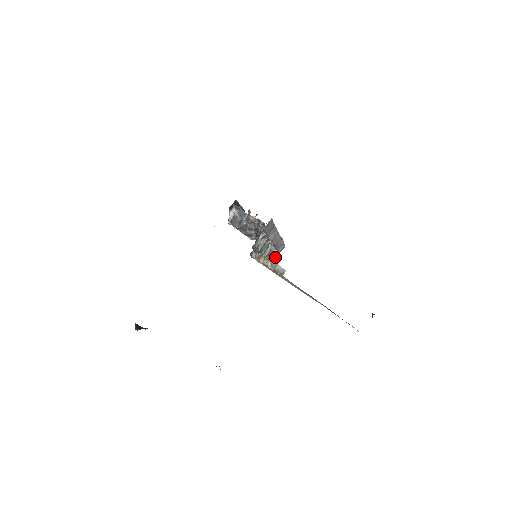
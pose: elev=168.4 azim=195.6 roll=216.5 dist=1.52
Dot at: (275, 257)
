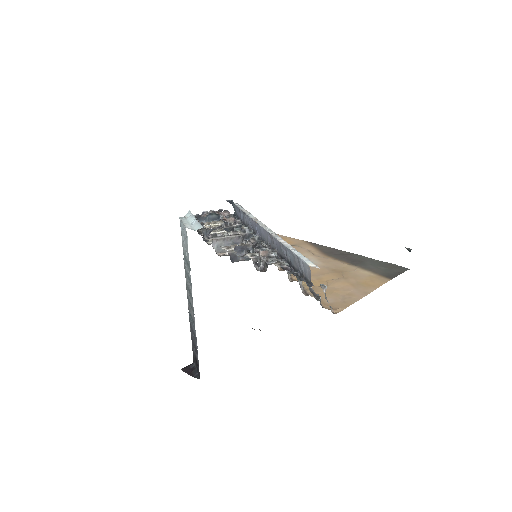
Dot at: occluded
